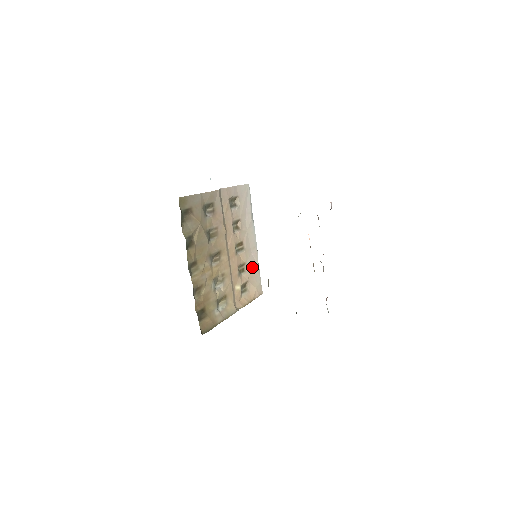
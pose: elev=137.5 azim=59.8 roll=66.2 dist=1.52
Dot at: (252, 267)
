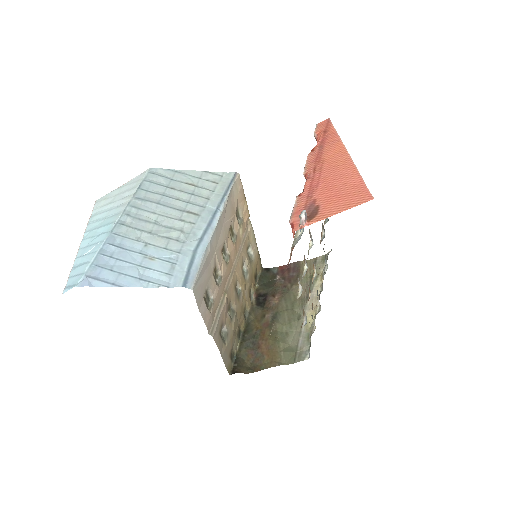
Dot at: (229, 213)
